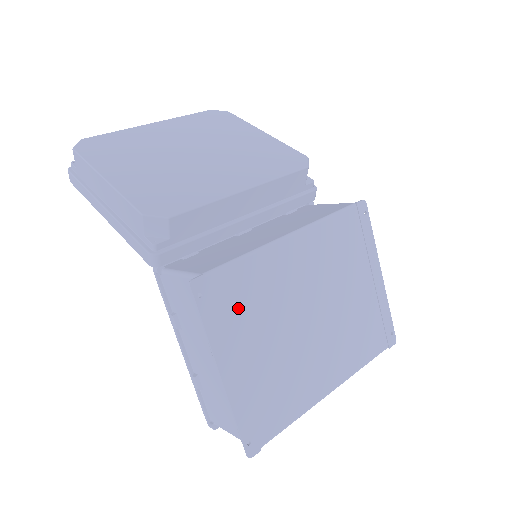
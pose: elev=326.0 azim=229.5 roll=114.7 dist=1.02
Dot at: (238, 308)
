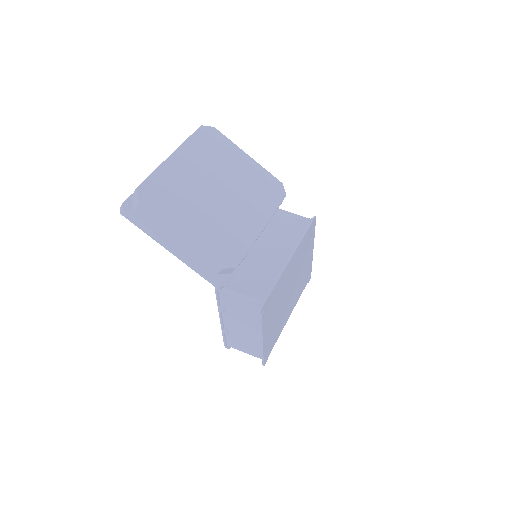
Dot at: (271, 307)
